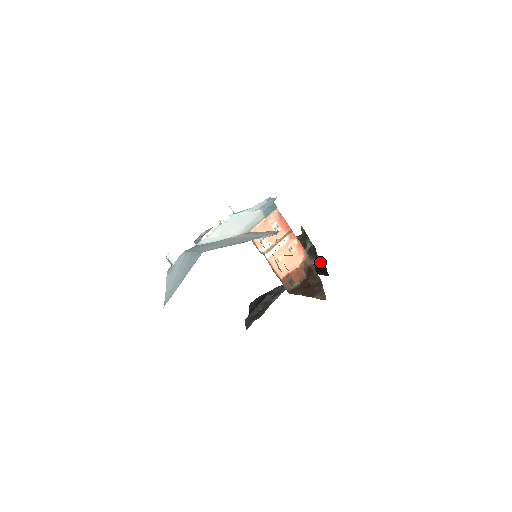
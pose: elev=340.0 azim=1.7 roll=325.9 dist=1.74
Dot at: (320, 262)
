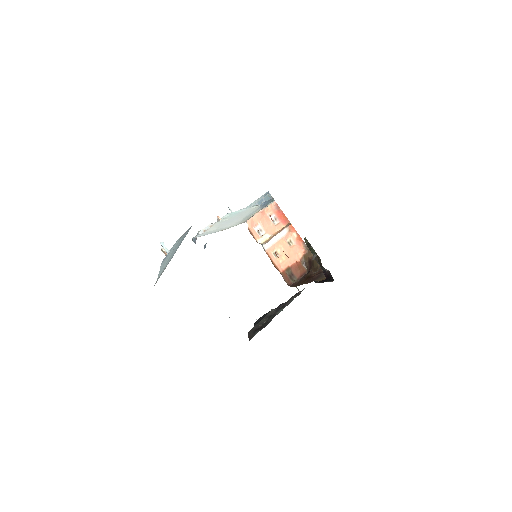
Dot at: (326, 273)
